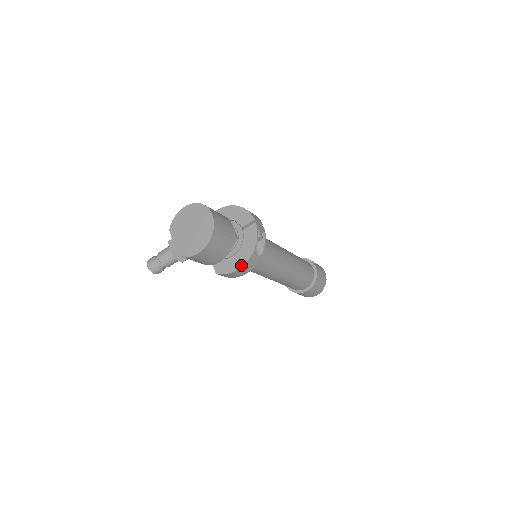
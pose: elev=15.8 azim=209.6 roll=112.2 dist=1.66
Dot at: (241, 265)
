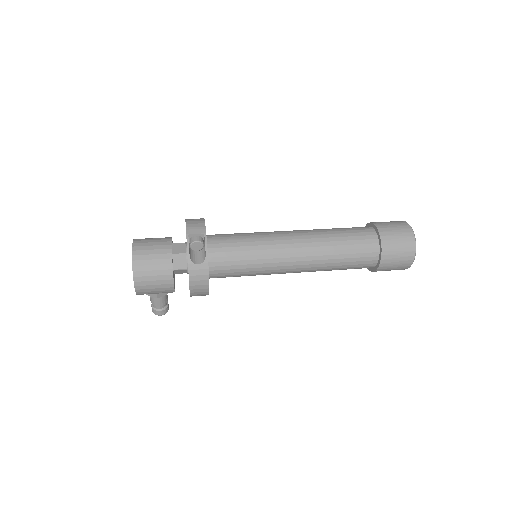
Dot at: (189, 280)
